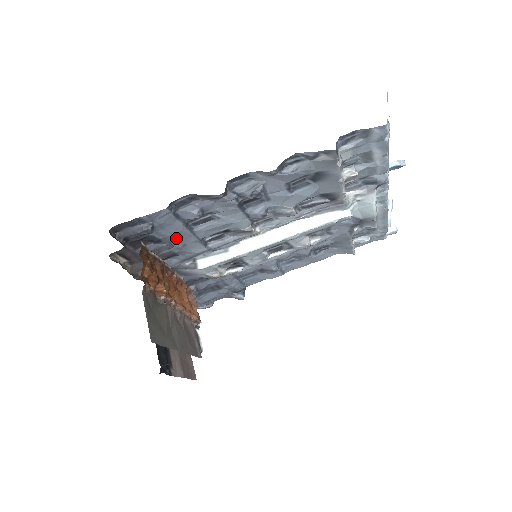
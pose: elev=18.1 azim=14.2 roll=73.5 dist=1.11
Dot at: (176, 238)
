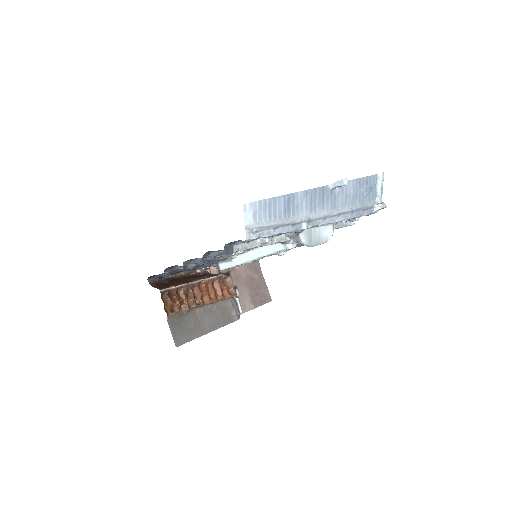
Dot at: occluded
